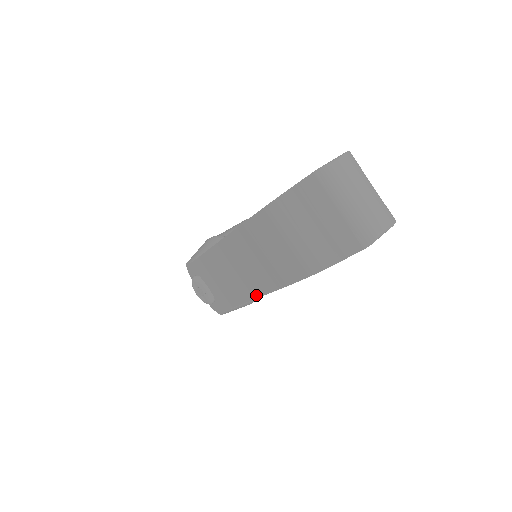
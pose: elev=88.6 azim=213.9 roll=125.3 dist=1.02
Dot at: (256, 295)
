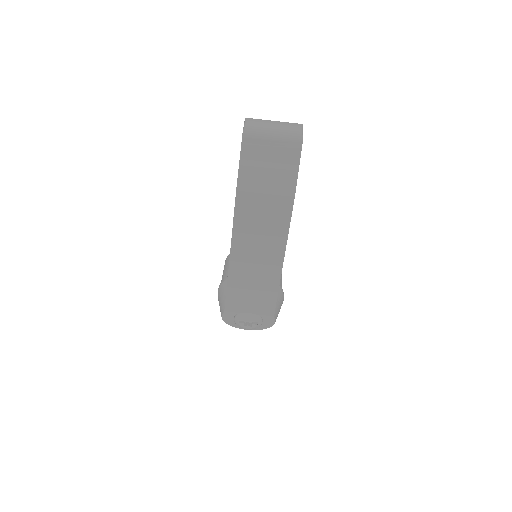
Dot at: (281, 263)
